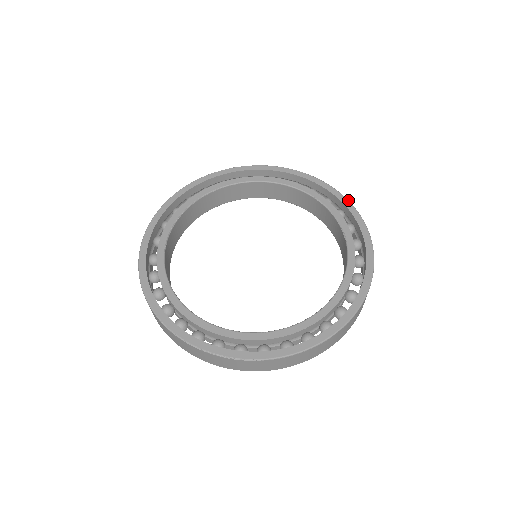
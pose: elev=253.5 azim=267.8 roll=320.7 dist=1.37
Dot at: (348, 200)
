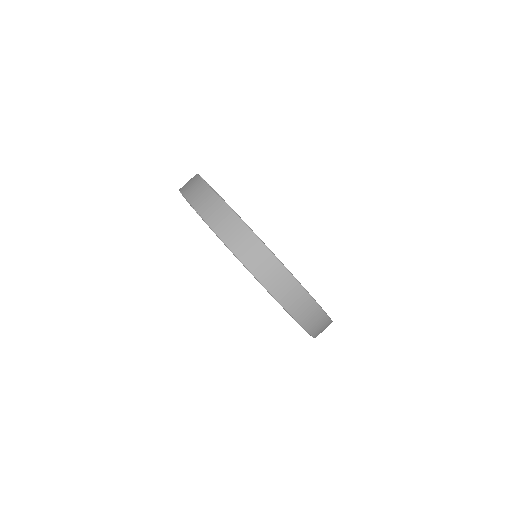
Dot at: occluded
